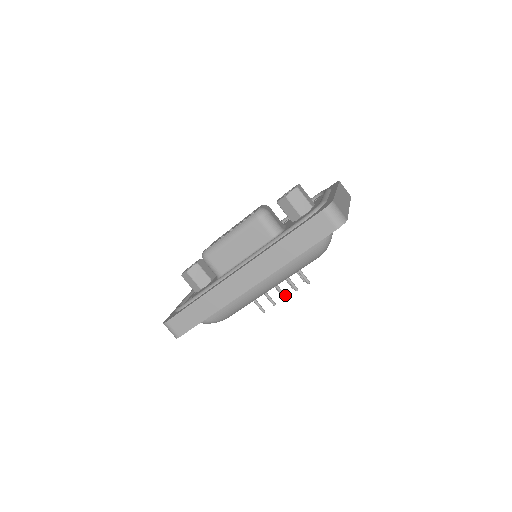
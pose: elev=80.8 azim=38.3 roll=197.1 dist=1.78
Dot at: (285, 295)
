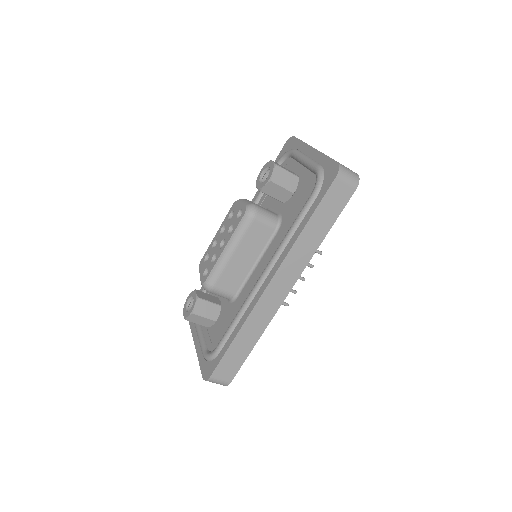
Dot at: (303, 278)
